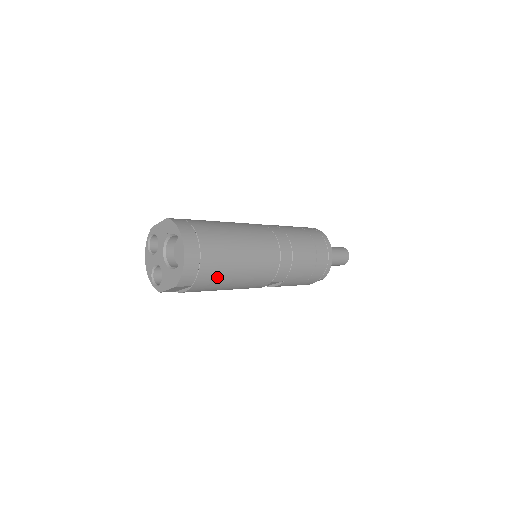
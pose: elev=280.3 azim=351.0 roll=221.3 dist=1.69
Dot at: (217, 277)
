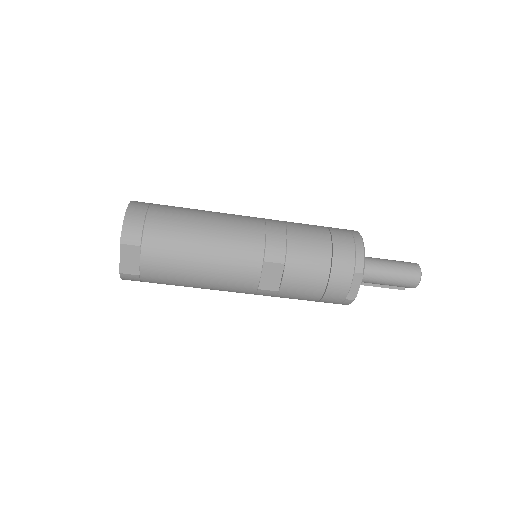
Dot at: (172, 237)
